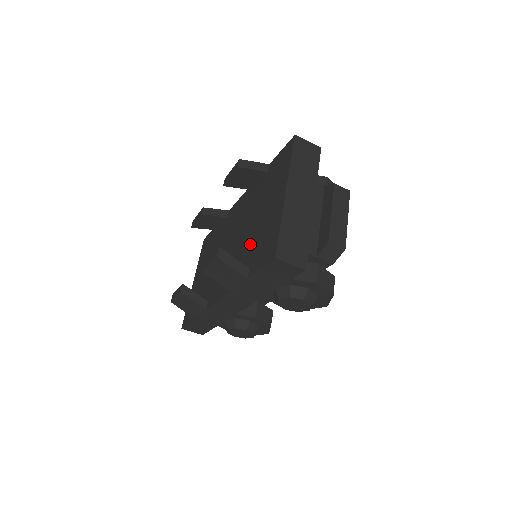
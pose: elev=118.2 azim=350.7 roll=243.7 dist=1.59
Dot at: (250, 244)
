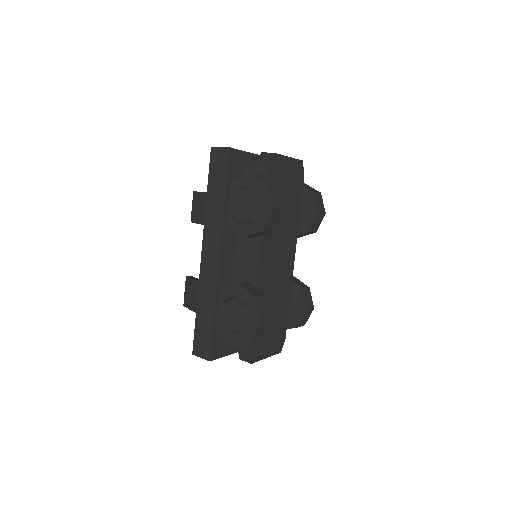
Dot at: occluded
